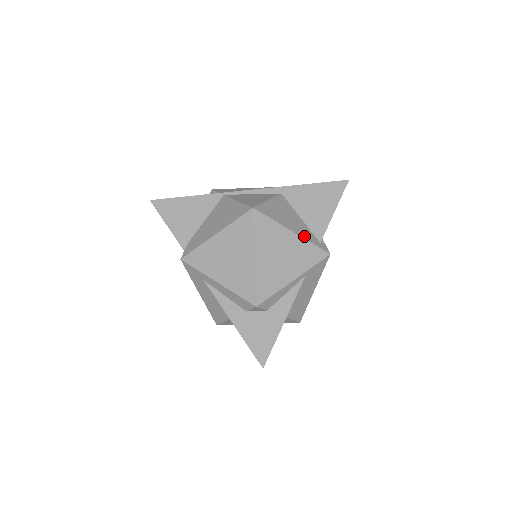
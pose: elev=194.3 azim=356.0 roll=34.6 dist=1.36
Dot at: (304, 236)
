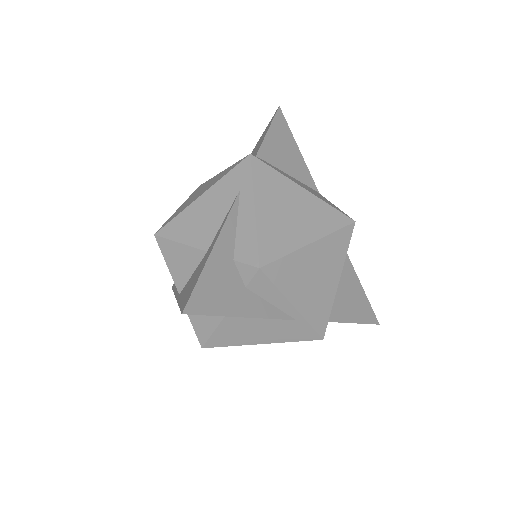
Dot at: occluded
